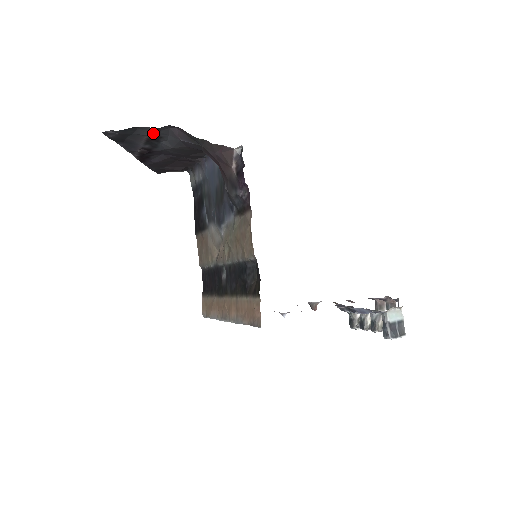
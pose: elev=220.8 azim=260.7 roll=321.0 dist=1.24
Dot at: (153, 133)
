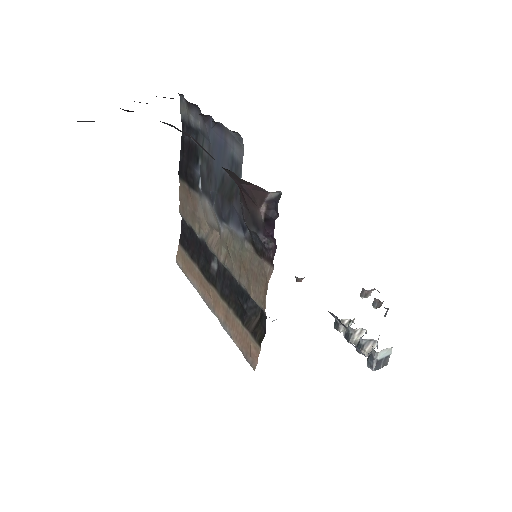
Dot at: occluded
